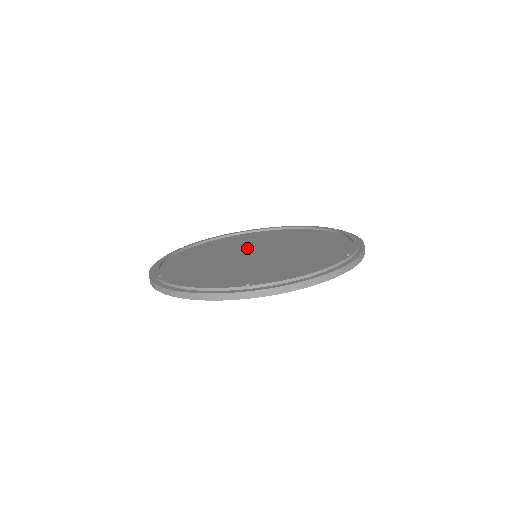
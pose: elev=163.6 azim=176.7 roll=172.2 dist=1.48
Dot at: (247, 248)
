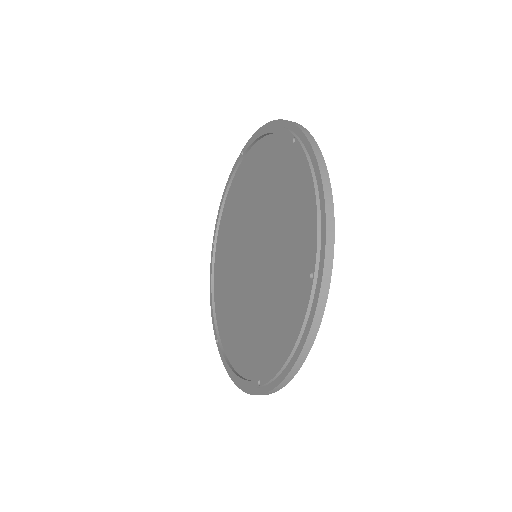
Dot at: (245, 235)
